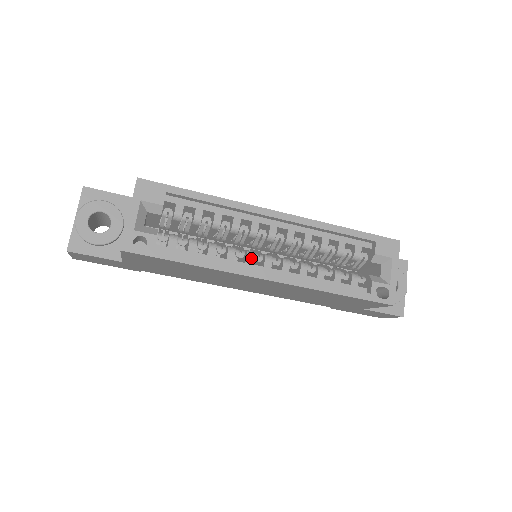
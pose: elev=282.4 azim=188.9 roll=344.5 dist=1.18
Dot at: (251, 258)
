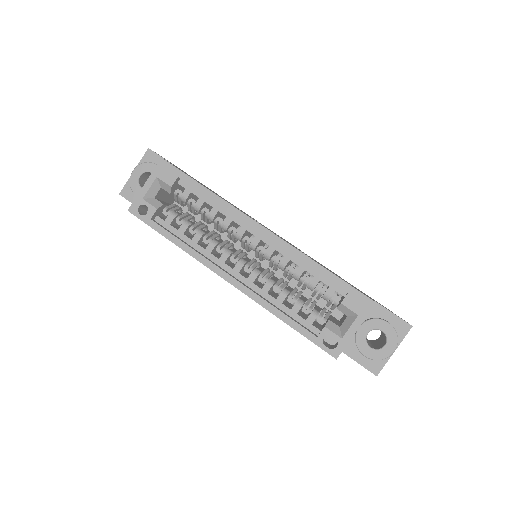
Dot at: (226, 257)
